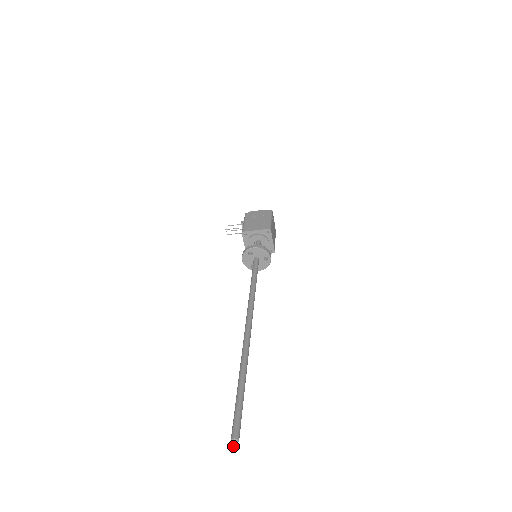
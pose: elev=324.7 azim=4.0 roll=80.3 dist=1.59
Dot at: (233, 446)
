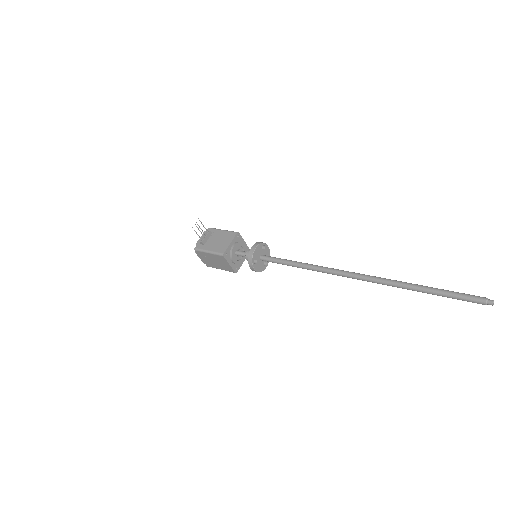
Dot at: occluded
